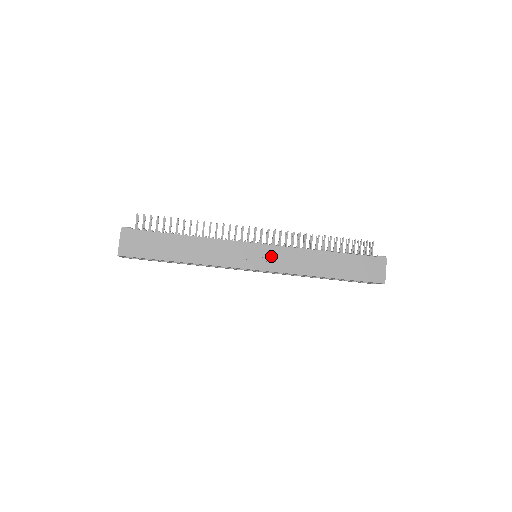
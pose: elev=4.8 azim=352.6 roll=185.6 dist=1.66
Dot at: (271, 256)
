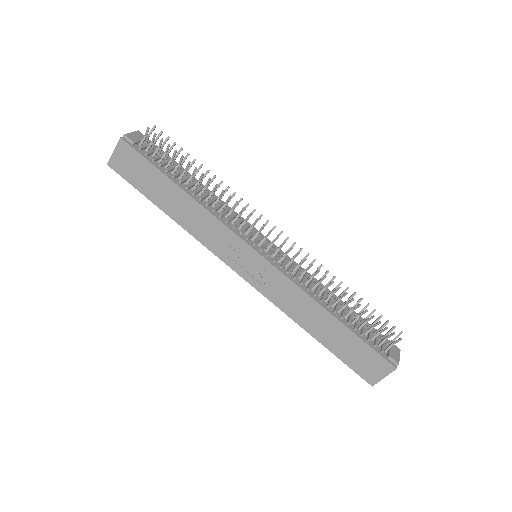
Dot at: (264, 274)
